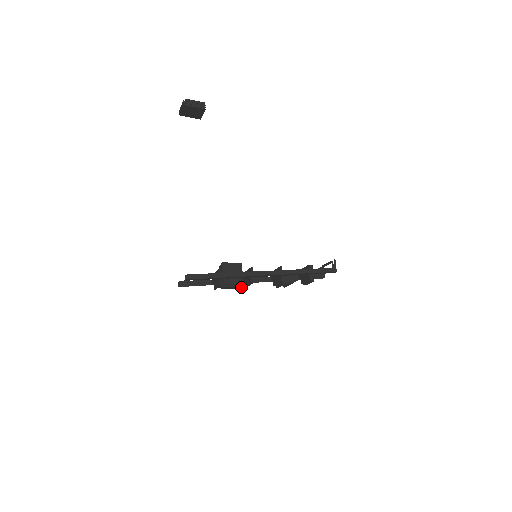
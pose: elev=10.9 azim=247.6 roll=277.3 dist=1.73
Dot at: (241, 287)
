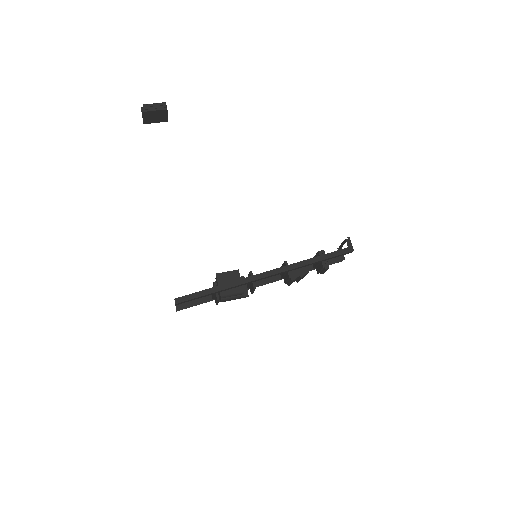
Dot at: (246, 295)
